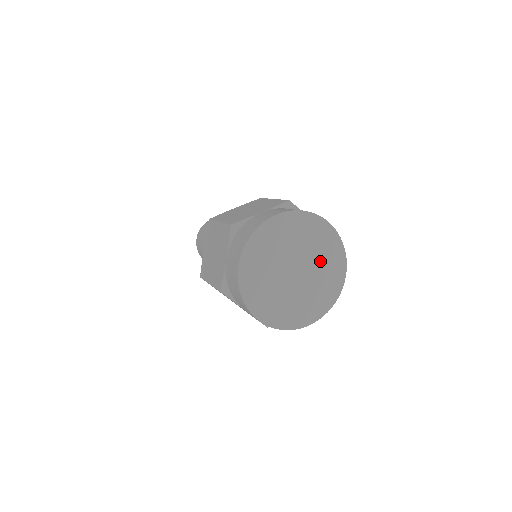
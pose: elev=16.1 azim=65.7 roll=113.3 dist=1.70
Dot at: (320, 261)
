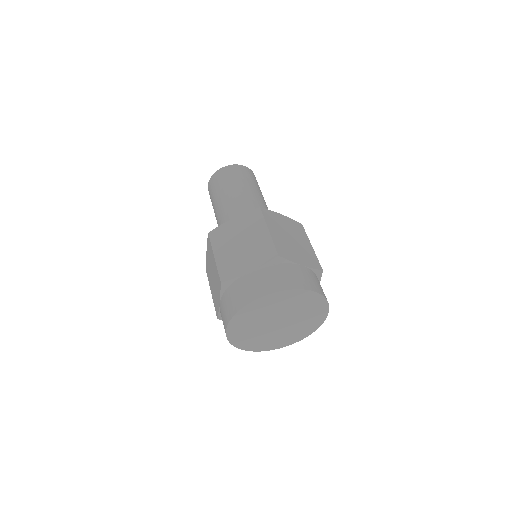
Dot at: (302, 313)
